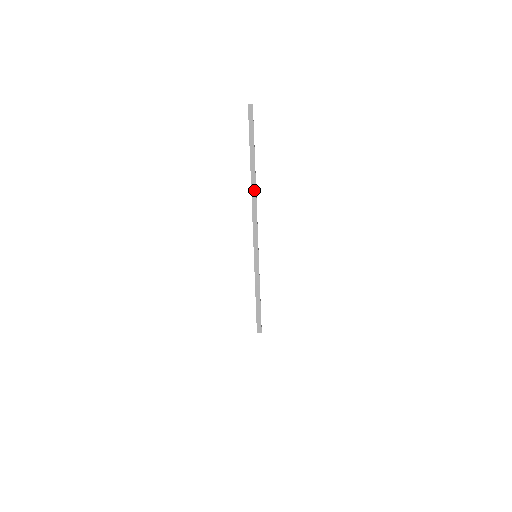
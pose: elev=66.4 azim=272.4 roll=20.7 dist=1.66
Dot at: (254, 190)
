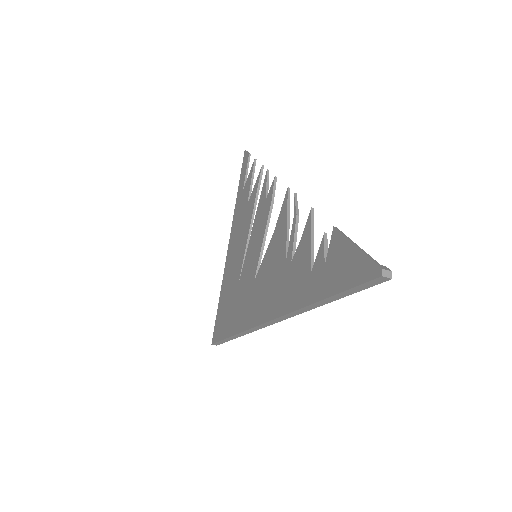
Dot at: (292, 315)
